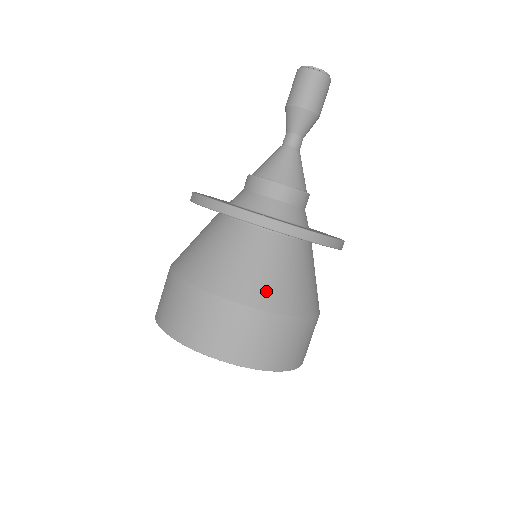
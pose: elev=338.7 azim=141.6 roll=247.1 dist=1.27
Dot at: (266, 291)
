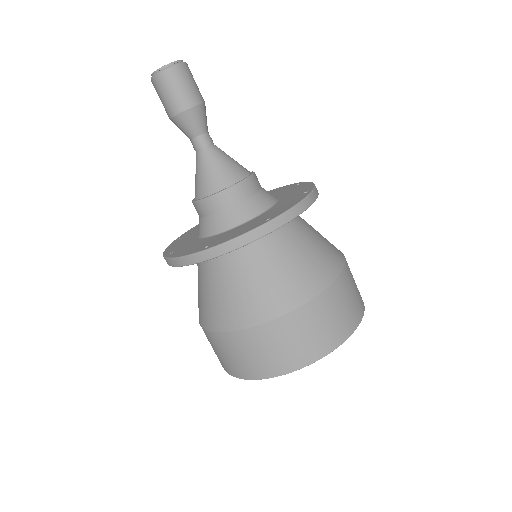
Dot at: (259, 303)
